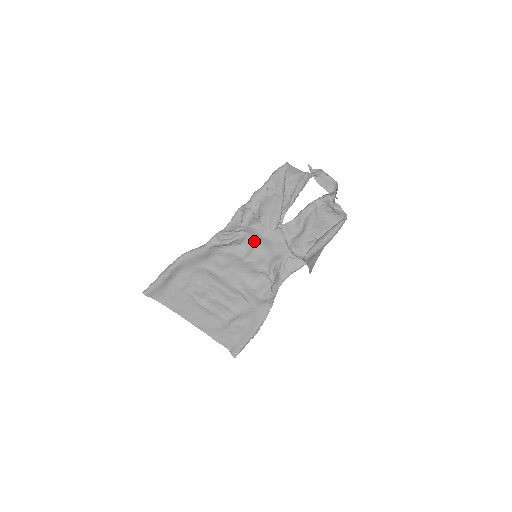
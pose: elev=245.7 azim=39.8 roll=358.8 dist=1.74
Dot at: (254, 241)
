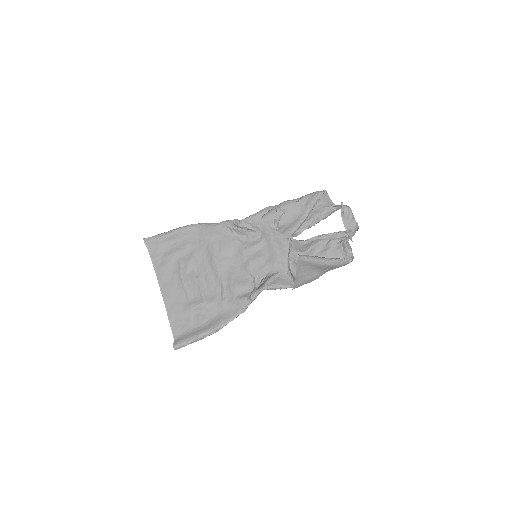
Dot at: (262, 243)
